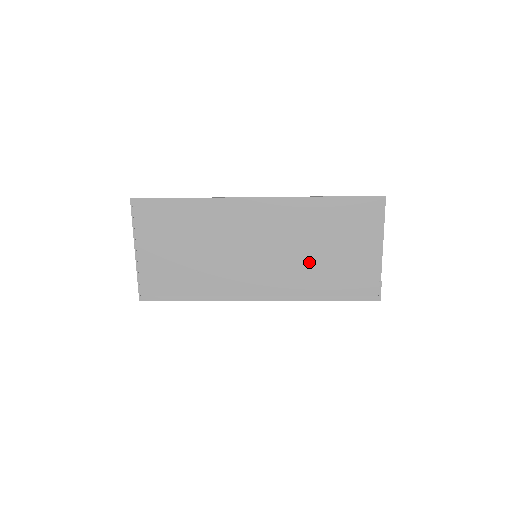
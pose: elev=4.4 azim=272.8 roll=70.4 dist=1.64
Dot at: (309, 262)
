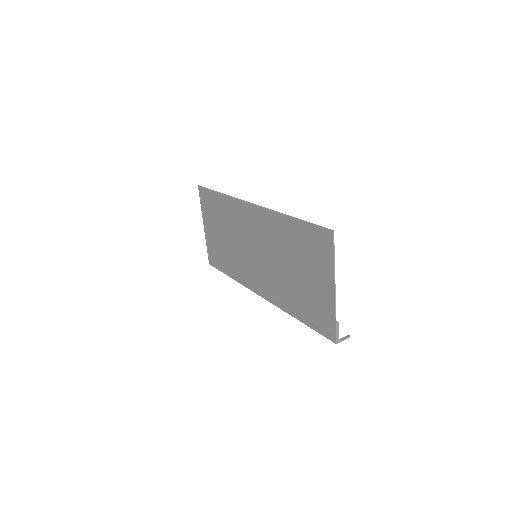
Dot at: (285, 277)
